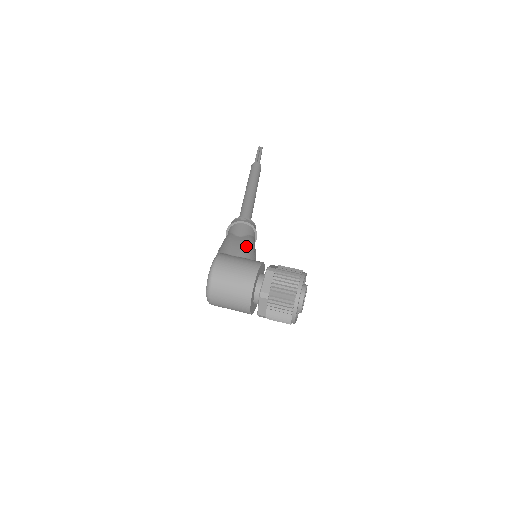
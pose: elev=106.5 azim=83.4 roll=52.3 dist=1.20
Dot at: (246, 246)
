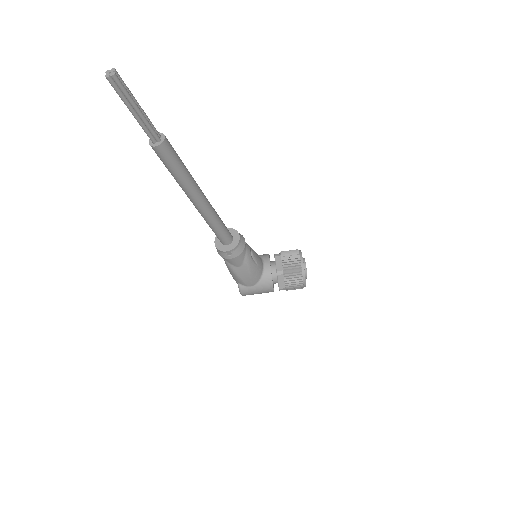
Dot at: (252, 275)
